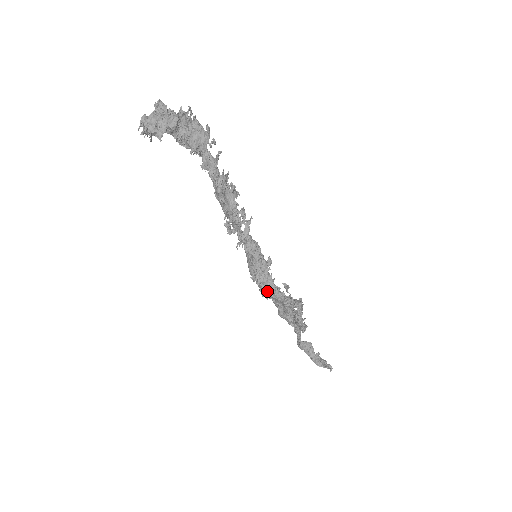
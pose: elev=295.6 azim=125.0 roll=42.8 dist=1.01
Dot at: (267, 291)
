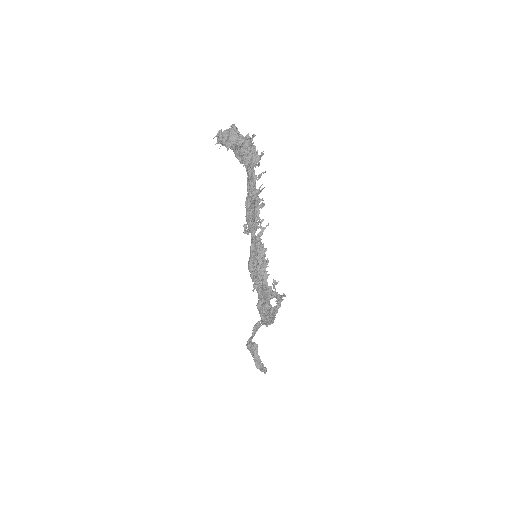
Dot at: (262, 282)
